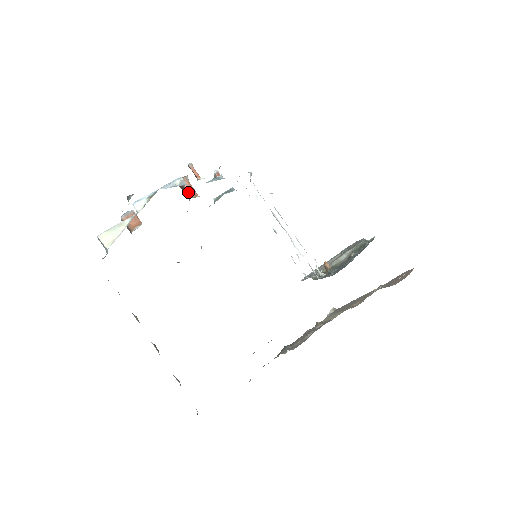
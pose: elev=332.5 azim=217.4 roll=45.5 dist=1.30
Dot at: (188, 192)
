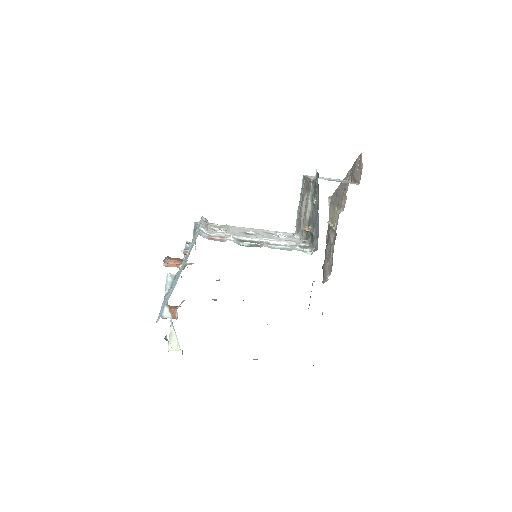
Dot at: occluded
